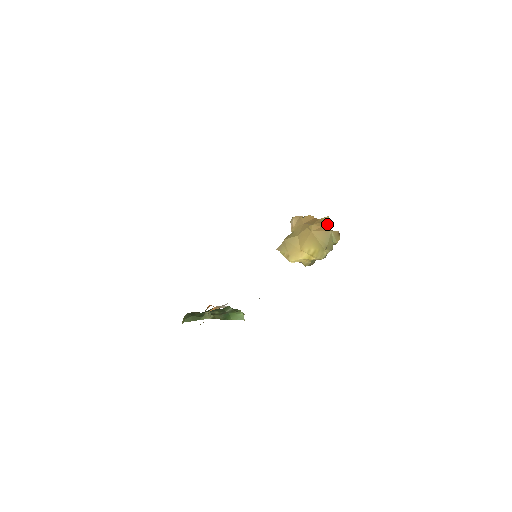
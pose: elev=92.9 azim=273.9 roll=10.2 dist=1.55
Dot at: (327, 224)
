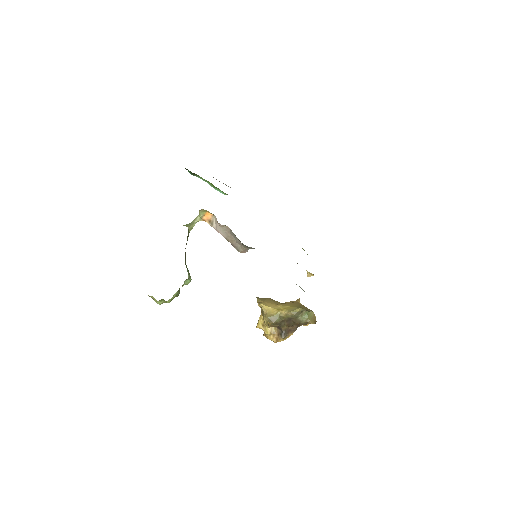
Dot at: occluded
